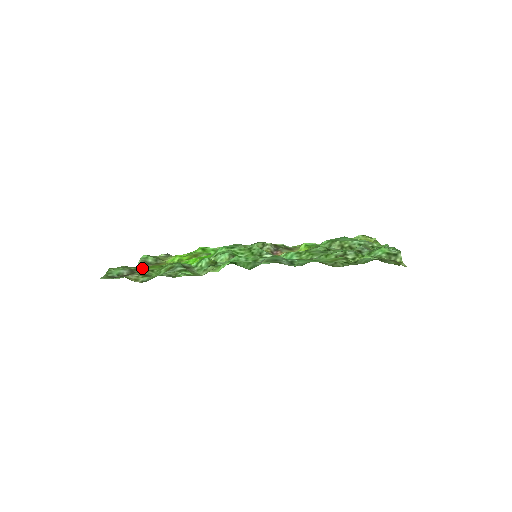
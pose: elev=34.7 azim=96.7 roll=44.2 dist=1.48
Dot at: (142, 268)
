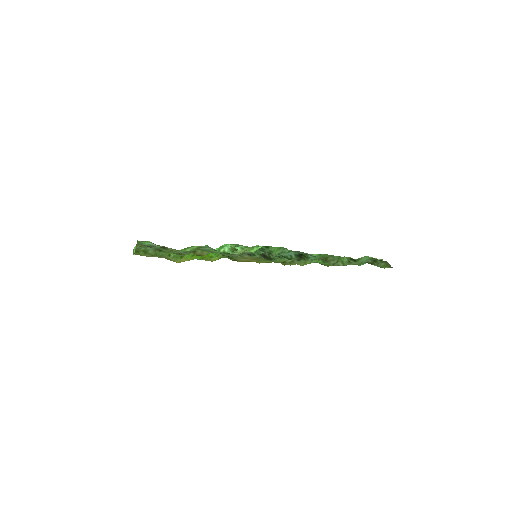
Dot at: occluded
